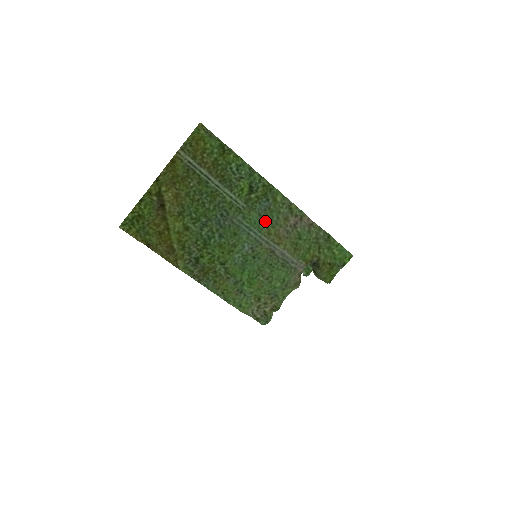
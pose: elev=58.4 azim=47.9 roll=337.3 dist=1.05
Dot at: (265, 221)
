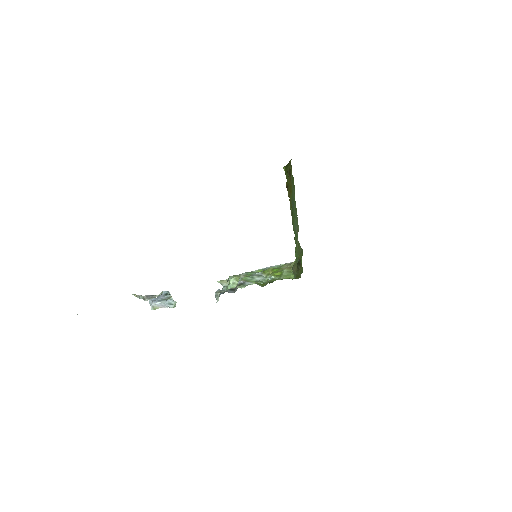
Dot at: occluded
